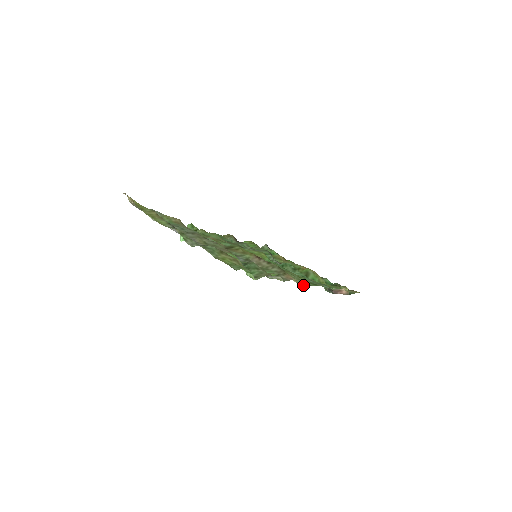
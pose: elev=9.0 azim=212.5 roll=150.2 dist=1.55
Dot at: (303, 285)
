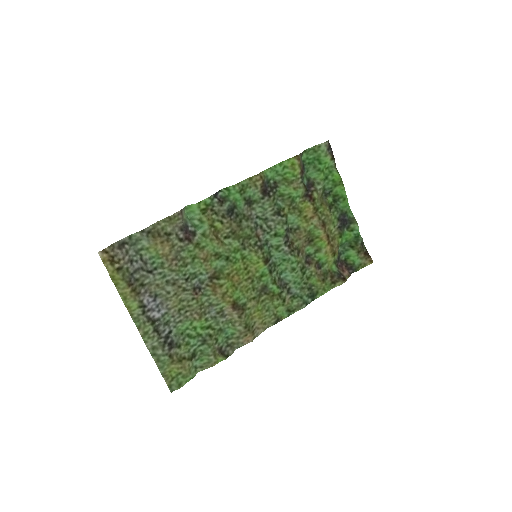
Dot at: (269, 325)
